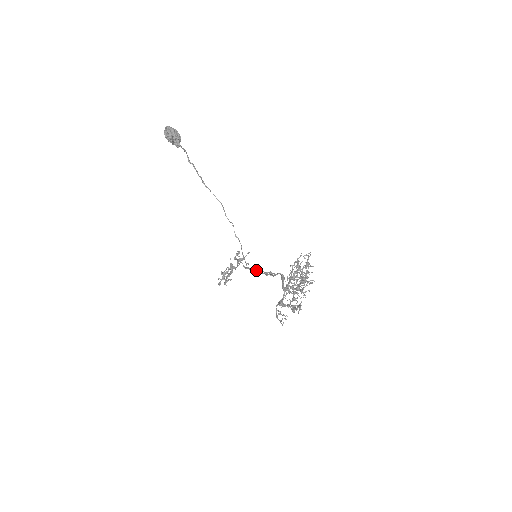
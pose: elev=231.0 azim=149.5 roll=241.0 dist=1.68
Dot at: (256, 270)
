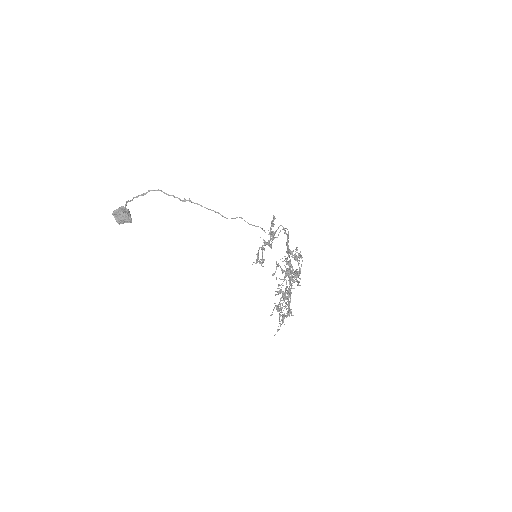
Dot at: occluded
